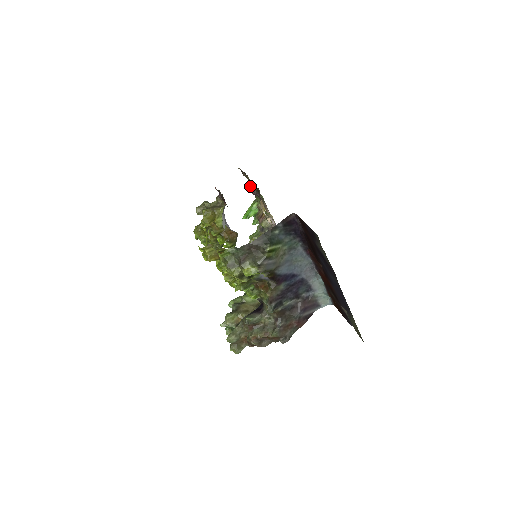
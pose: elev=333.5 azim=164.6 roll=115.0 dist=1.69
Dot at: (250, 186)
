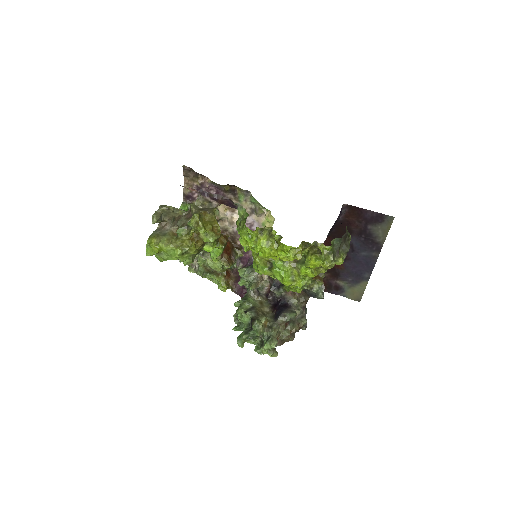
Dot at: (225, 185)
